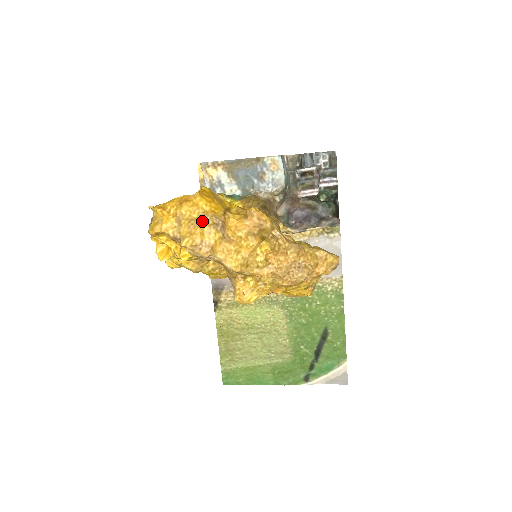
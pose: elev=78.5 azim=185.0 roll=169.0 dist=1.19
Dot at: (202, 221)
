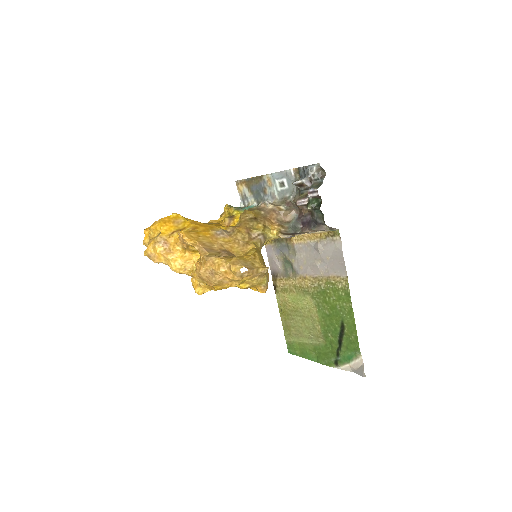
Dot at: (153, 240)
